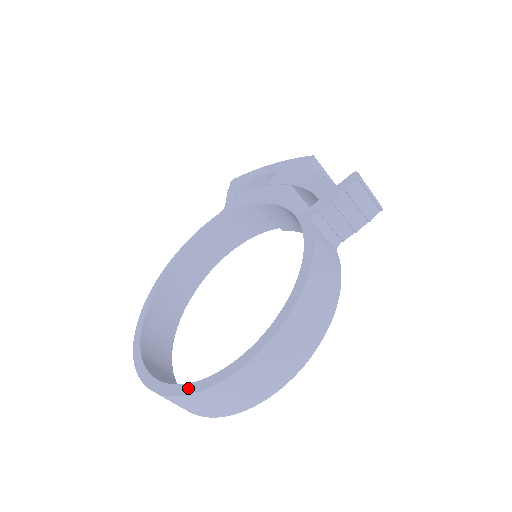
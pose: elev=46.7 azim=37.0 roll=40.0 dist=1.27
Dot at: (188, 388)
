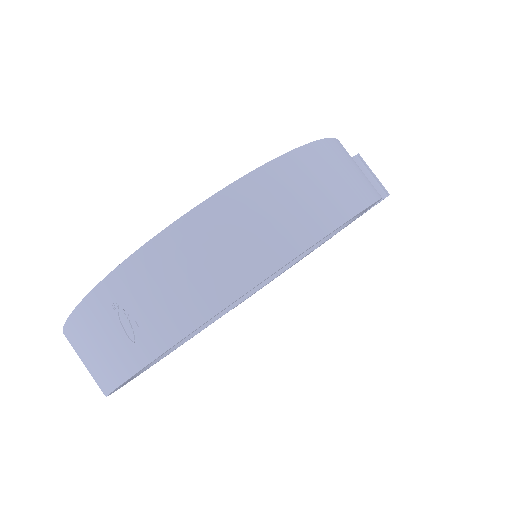
Dot at: (190, 213)
